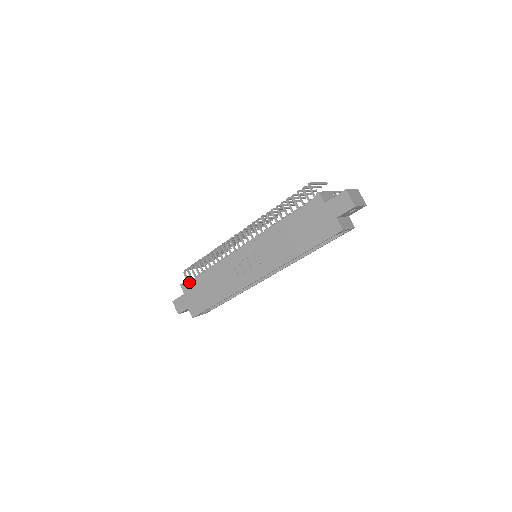
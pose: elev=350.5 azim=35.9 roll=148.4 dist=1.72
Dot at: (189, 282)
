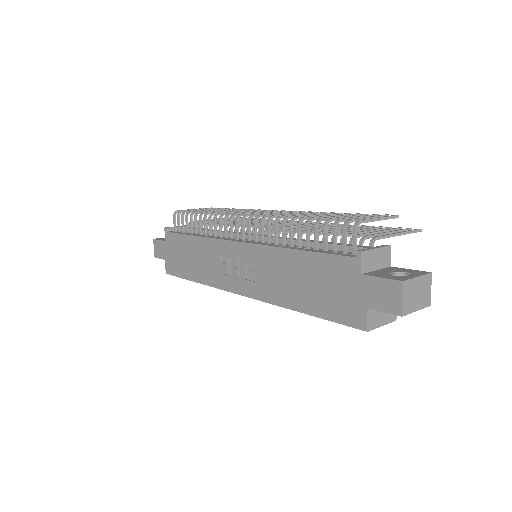
Dot at: (173, 233)
